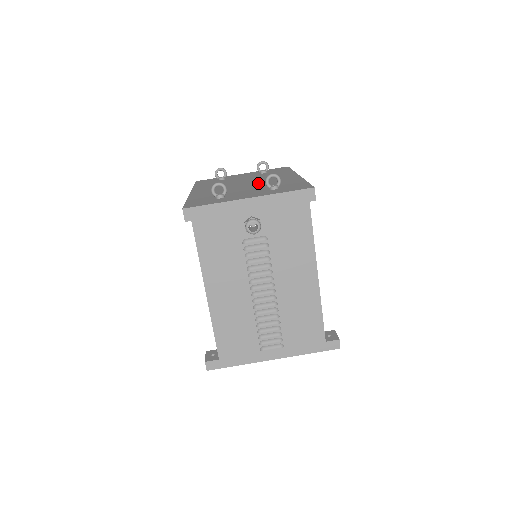
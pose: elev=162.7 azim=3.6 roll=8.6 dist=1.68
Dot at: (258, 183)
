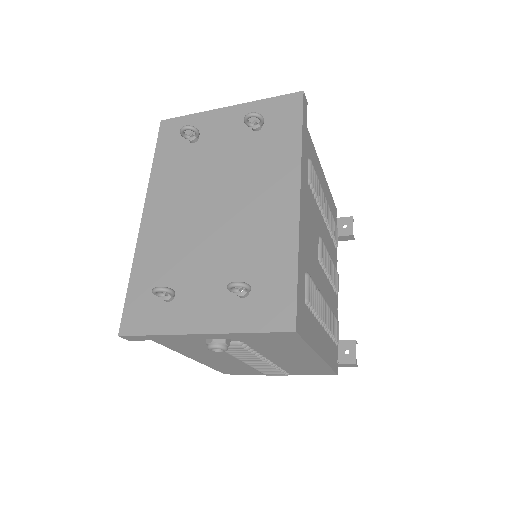
Dot at: (232, 222)
